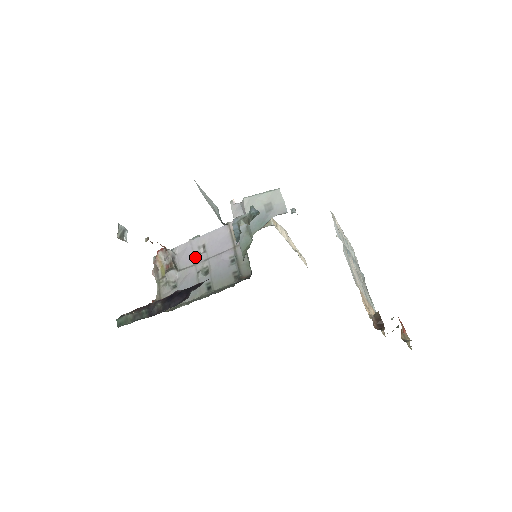
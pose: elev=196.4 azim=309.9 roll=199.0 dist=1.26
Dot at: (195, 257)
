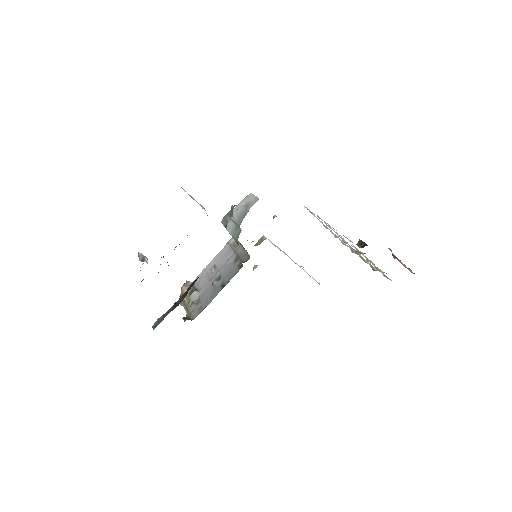
Dot at: (209, 276)
